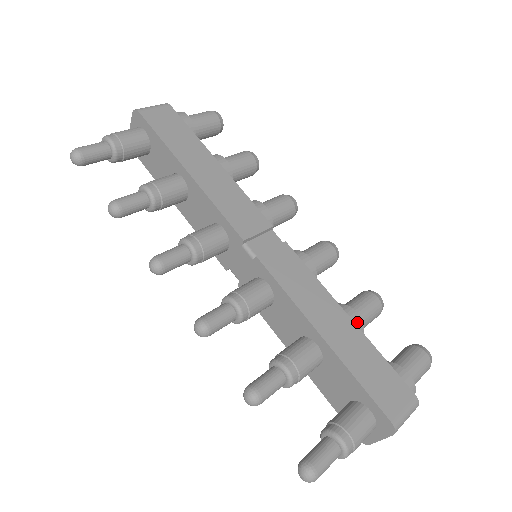
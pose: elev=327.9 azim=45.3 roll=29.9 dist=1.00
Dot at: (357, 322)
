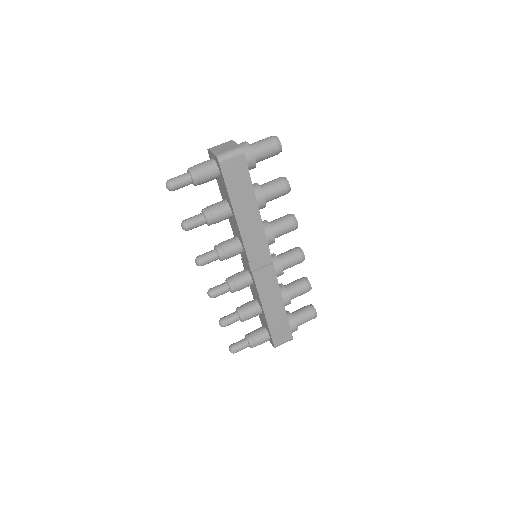
Dot at: (288, 303)
